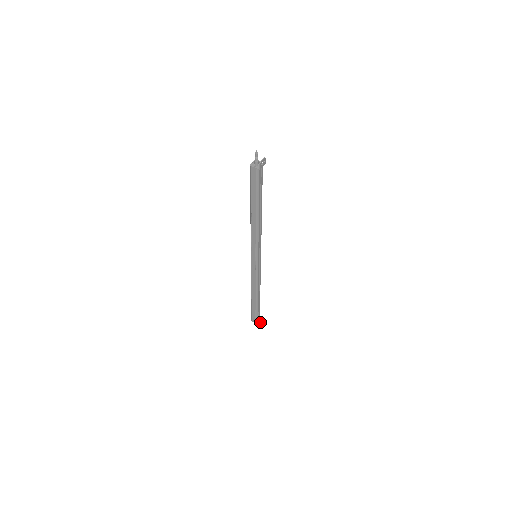
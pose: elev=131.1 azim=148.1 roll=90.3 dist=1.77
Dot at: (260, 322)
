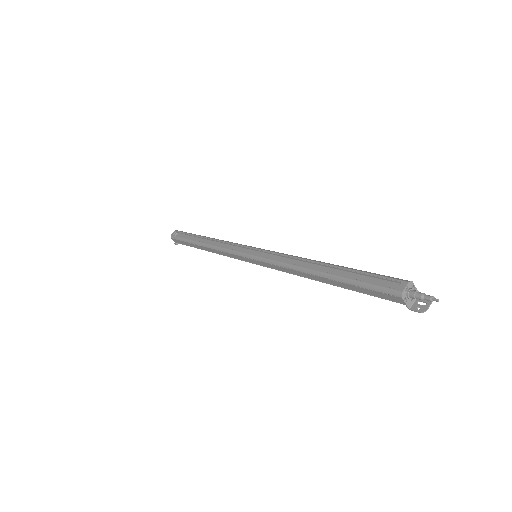
Dot at: occluded
